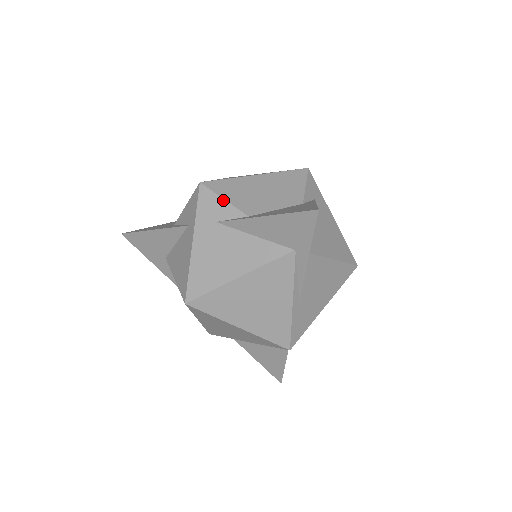
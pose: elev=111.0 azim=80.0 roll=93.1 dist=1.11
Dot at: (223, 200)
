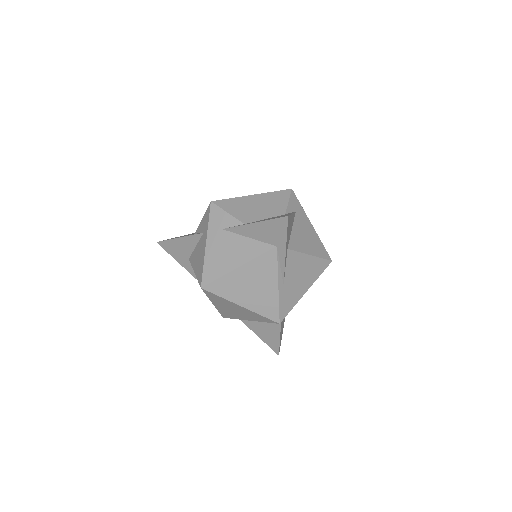
Dot at: (227, 213)
